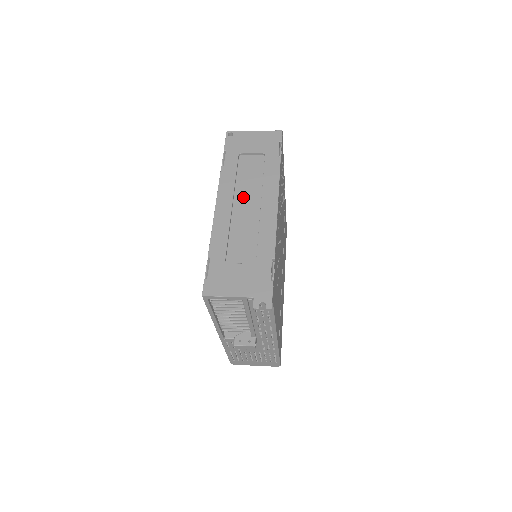
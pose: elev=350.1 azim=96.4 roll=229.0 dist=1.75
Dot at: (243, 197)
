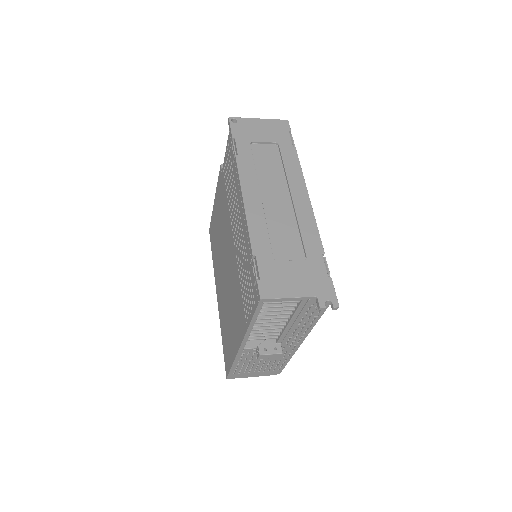
Dot at: (269, 189)
